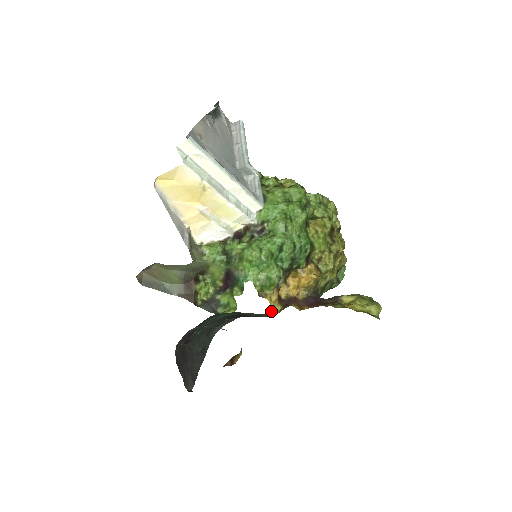
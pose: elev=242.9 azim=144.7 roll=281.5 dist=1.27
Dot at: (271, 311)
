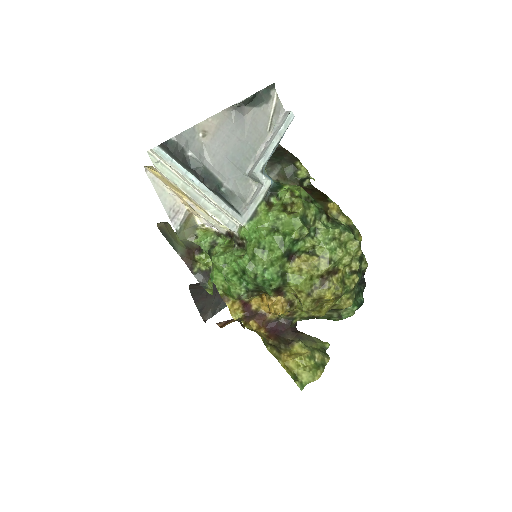
Dot at: (232, 314)
